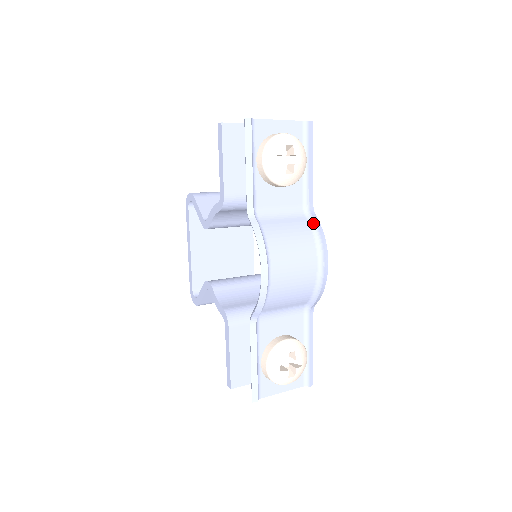
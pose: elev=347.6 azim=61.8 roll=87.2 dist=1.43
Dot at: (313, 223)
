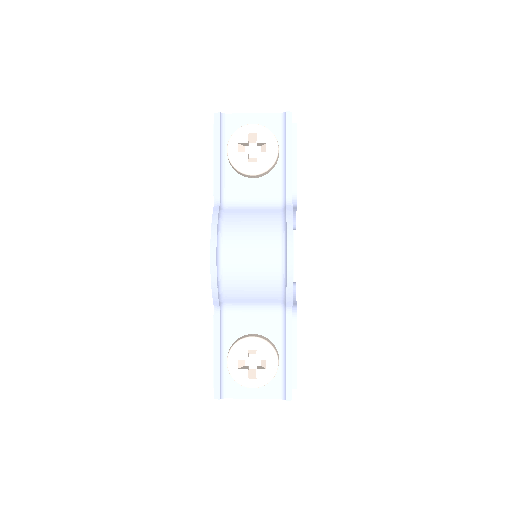
Dot at: (284, 214)
